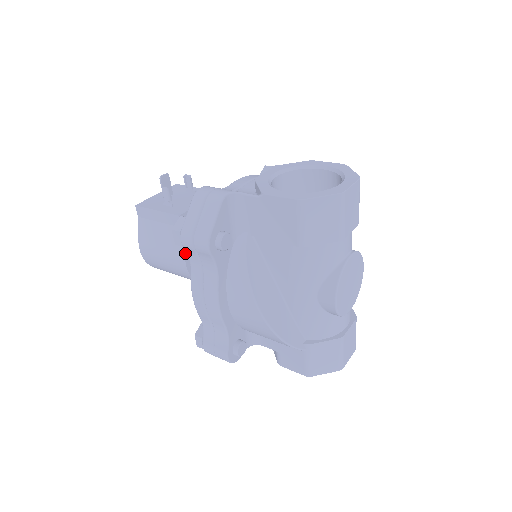
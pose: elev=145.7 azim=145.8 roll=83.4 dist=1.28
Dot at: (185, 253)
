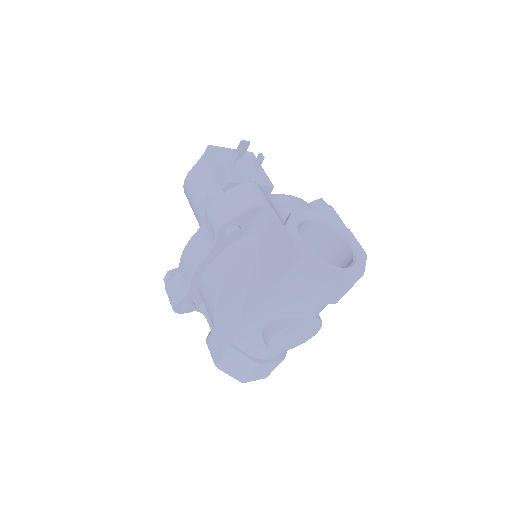
Dot at: occluded
